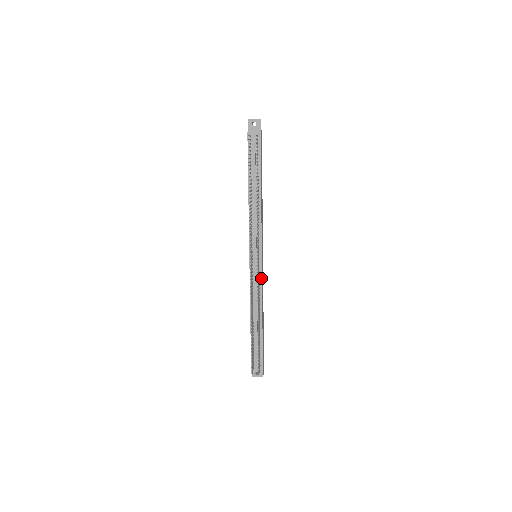
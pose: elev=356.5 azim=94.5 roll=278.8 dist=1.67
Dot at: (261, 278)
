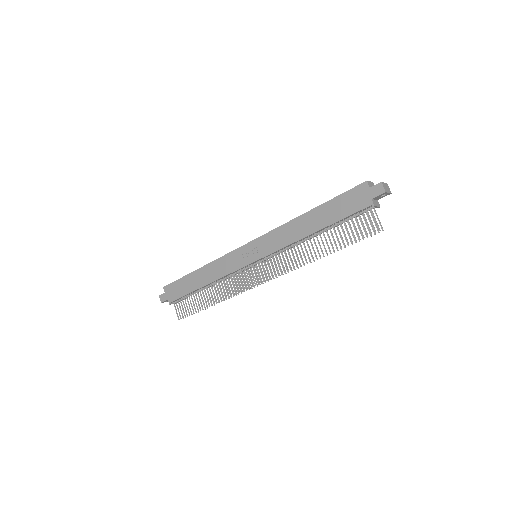
Dot at: occluded
